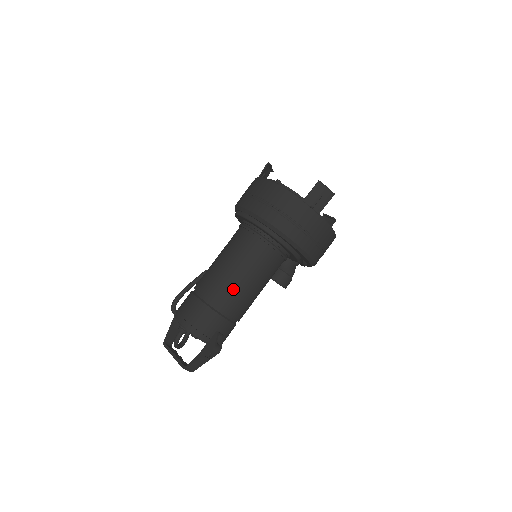
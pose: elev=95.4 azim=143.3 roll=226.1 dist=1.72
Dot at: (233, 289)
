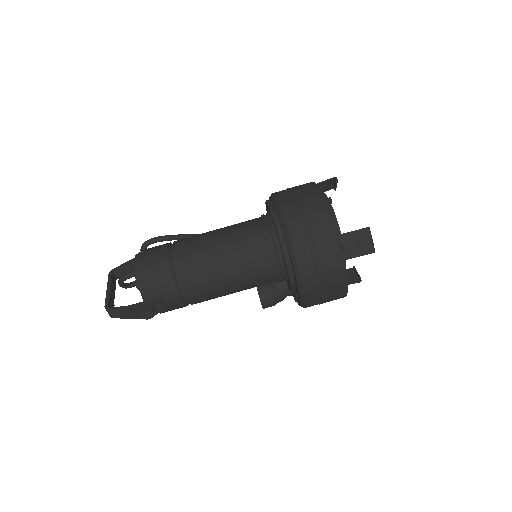
Dot at: (207, 269)
